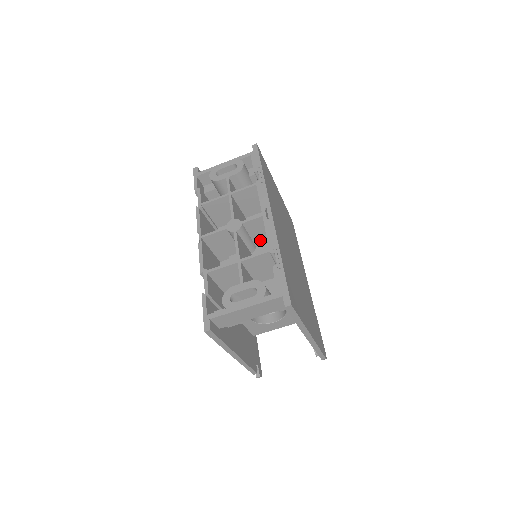
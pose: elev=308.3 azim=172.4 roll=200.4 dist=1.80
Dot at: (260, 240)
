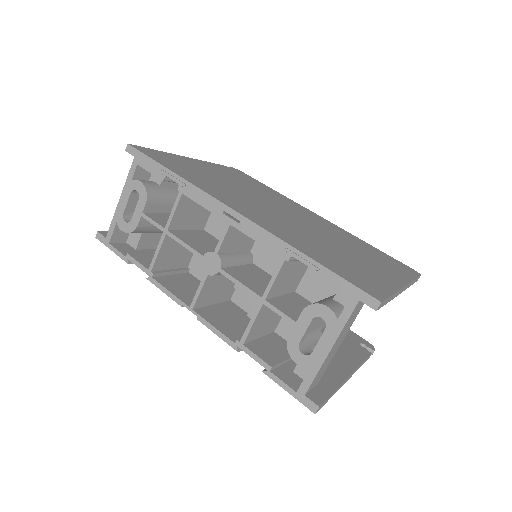
Dot at: (248, 243)
